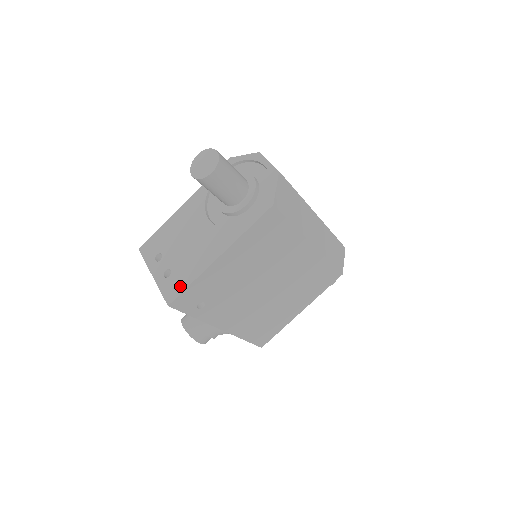
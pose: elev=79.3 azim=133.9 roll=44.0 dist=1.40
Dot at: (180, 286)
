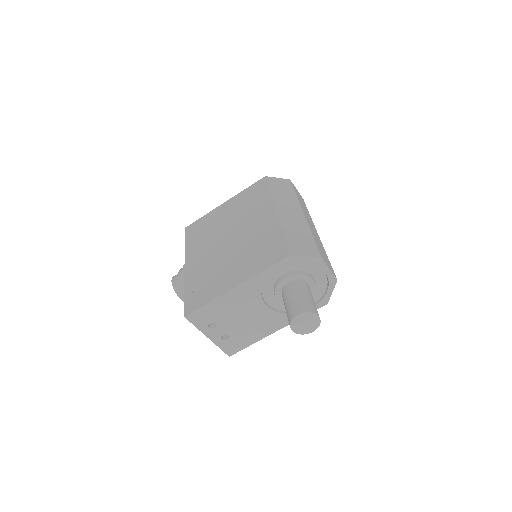
Dot at: (240, 346)
